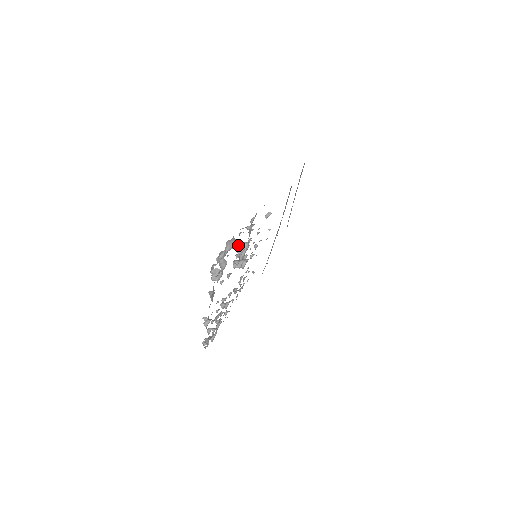
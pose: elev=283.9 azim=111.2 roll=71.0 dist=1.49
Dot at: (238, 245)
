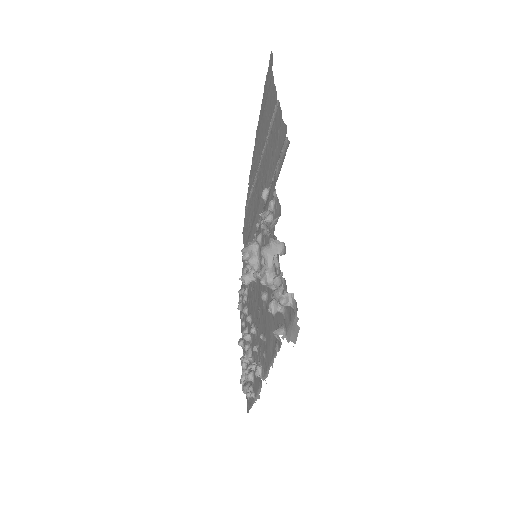
Dot at: (245, 252)
